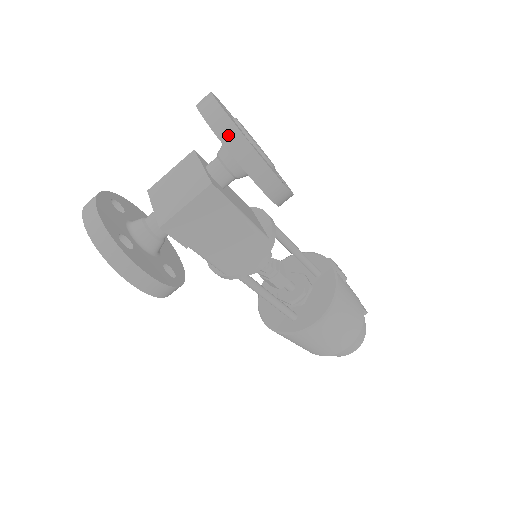
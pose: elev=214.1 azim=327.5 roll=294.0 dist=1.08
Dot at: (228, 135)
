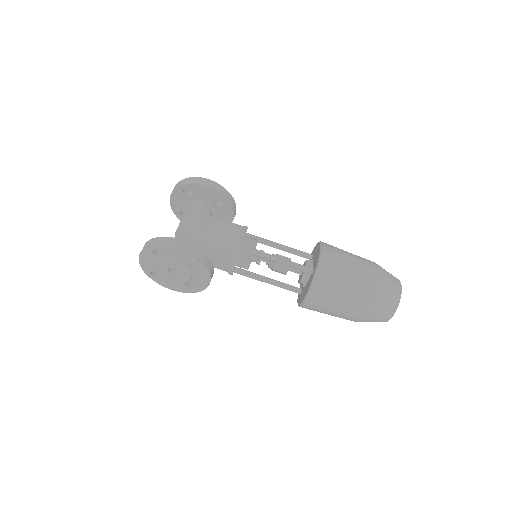
Dot at: (179, 184)
